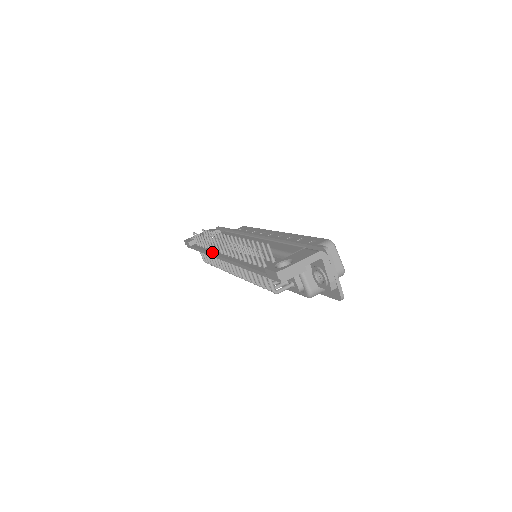
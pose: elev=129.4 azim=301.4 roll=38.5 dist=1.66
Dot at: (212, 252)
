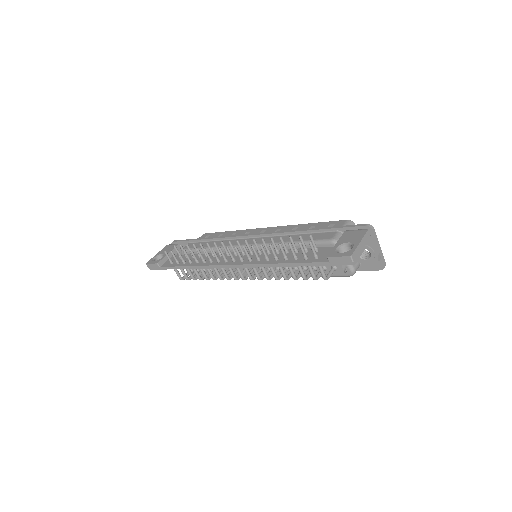
Dot at: (209, 264)
